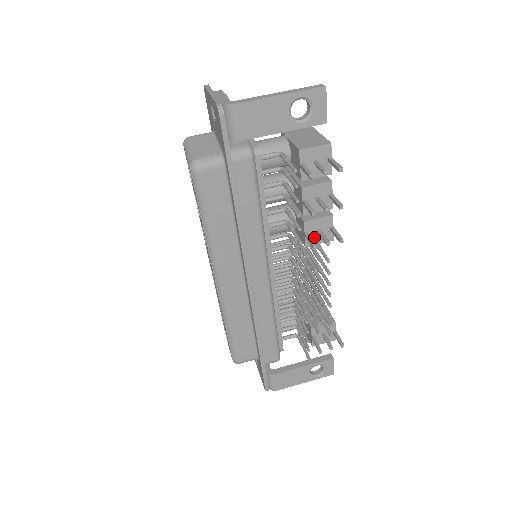
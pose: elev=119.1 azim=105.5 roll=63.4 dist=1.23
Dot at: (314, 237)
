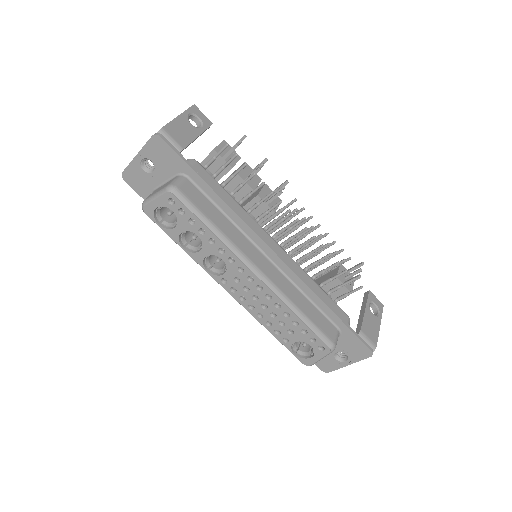
Dot at: (272, 204)
